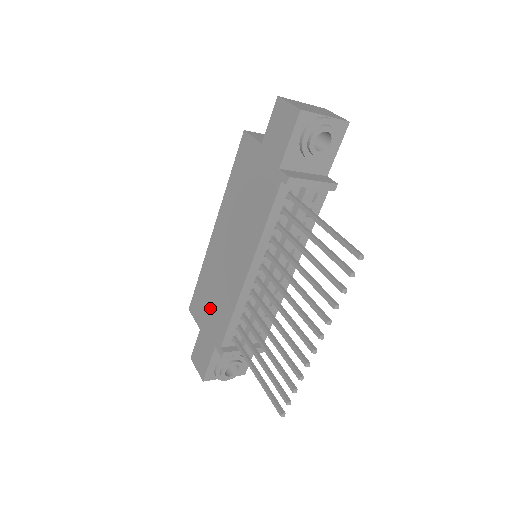
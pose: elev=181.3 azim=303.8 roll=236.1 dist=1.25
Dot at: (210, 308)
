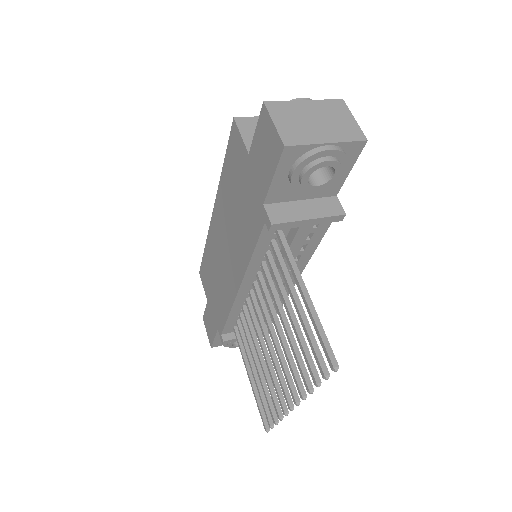
Dot at: (213, 290)
